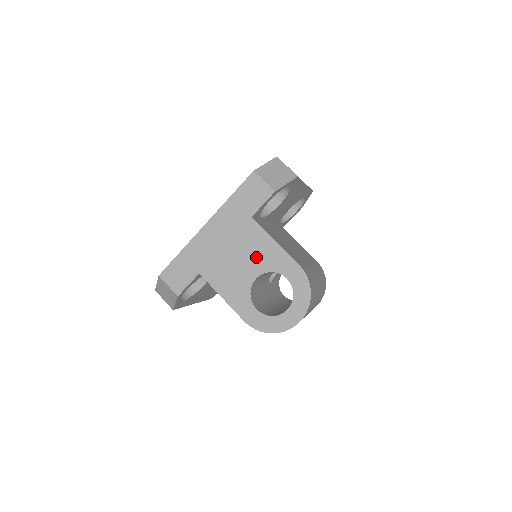
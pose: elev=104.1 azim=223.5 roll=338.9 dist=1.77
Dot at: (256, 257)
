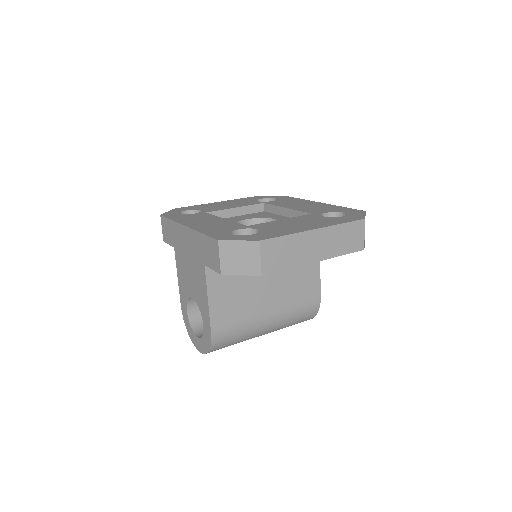
Dot at: (197, 289)
